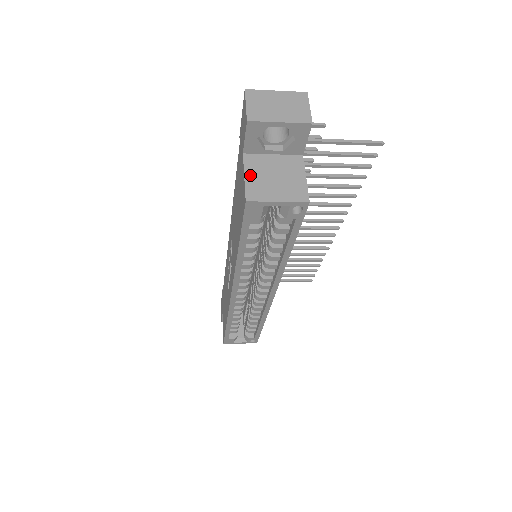
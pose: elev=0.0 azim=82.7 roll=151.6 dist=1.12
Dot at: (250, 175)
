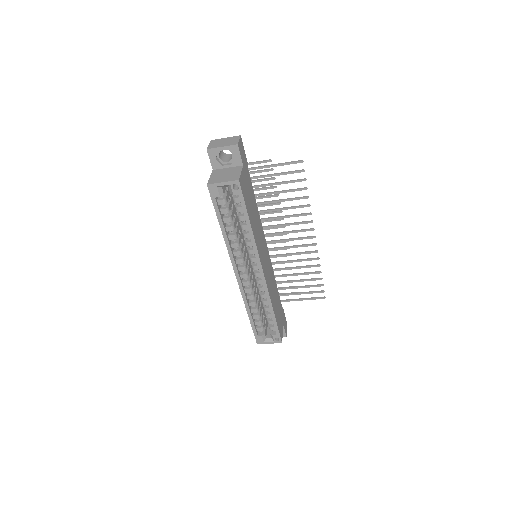
Dot at: (213, 176)
